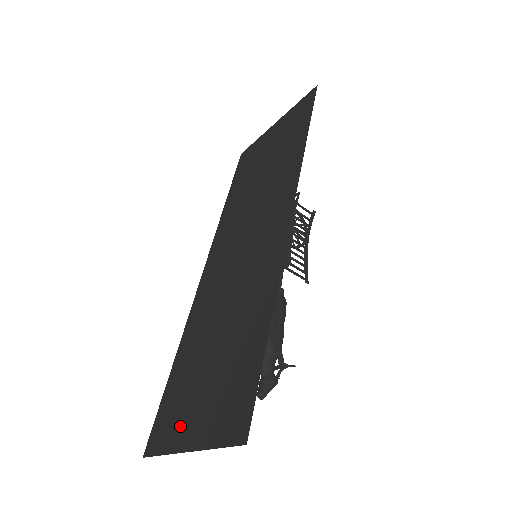
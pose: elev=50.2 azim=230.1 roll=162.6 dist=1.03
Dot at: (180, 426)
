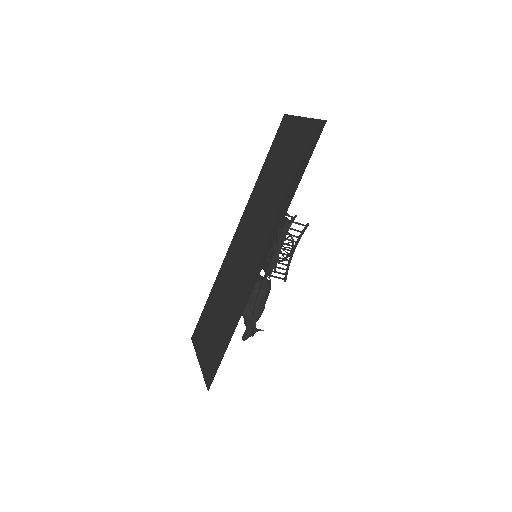
Dot at: (201, 344)
